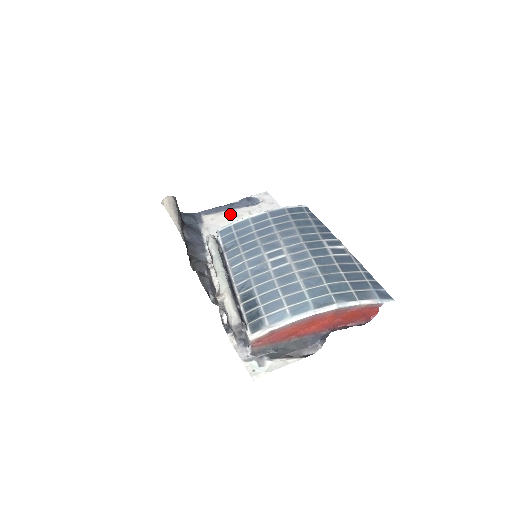
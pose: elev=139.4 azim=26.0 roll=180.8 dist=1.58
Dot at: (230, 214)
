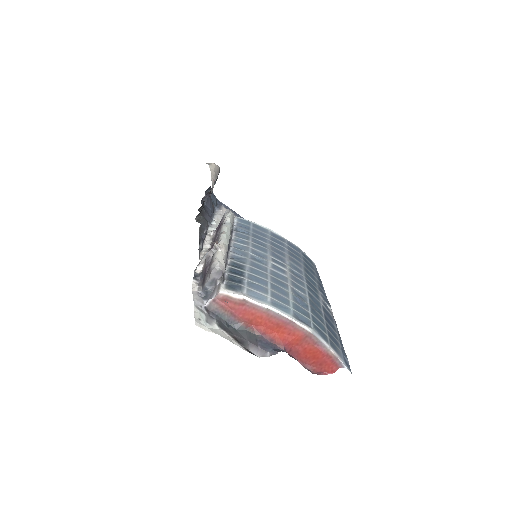
Dot at: occluded
